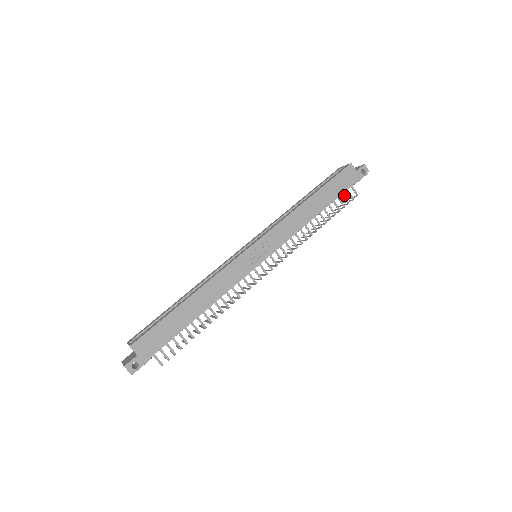
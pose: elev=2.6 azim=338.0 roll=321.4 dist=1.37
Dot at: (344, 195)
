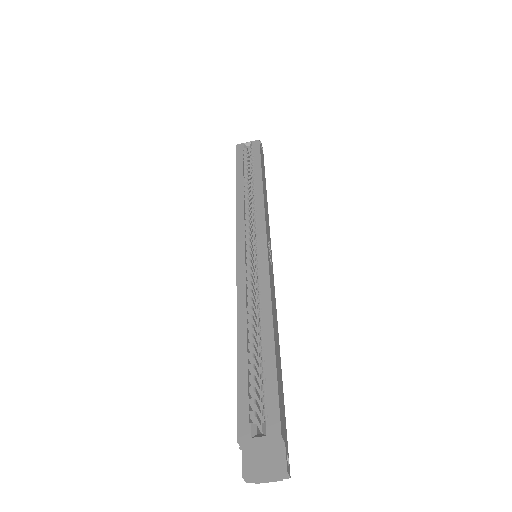
Dot at: occluded
